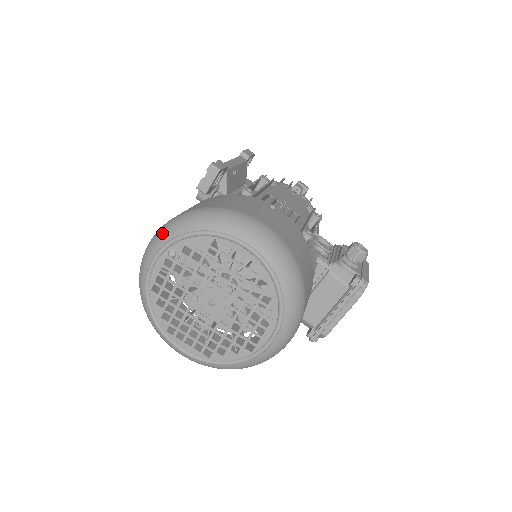
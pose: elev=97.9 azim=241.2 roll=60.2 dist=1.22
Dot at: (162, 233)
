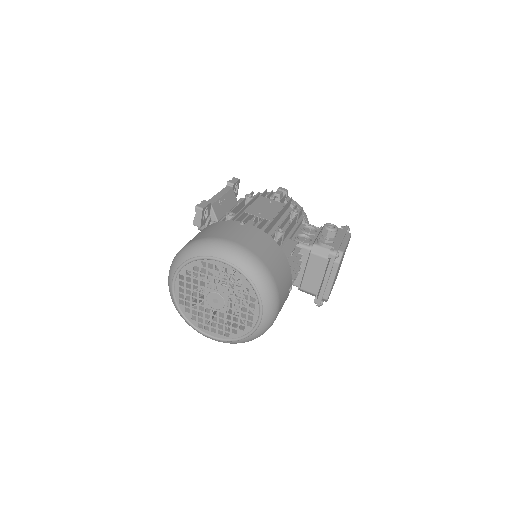
Dot at: (172, 266)
